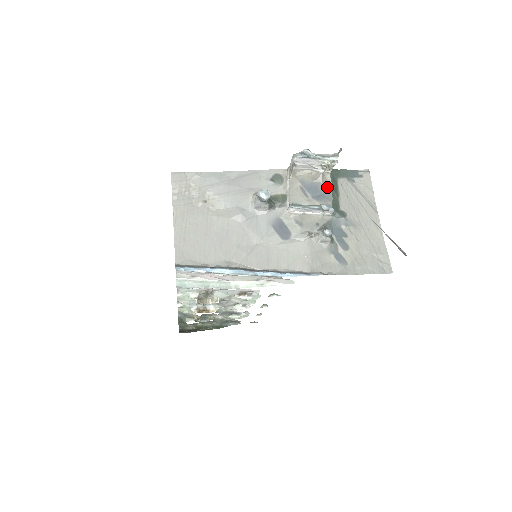
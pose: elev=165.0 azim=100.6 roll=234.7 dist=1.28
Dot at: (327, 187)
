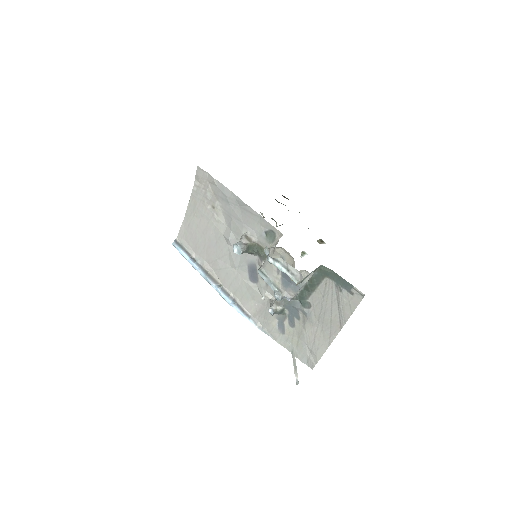
Dot at: occluded
